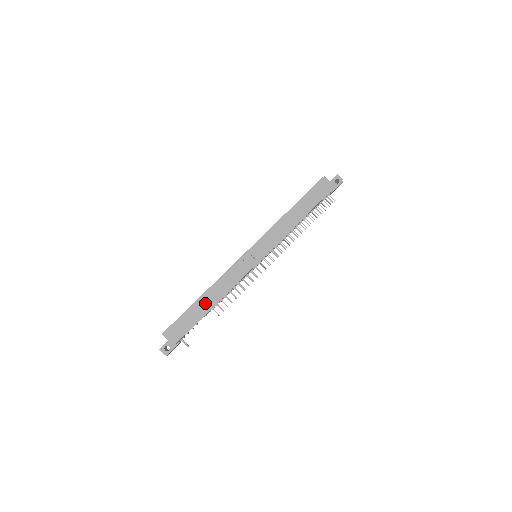
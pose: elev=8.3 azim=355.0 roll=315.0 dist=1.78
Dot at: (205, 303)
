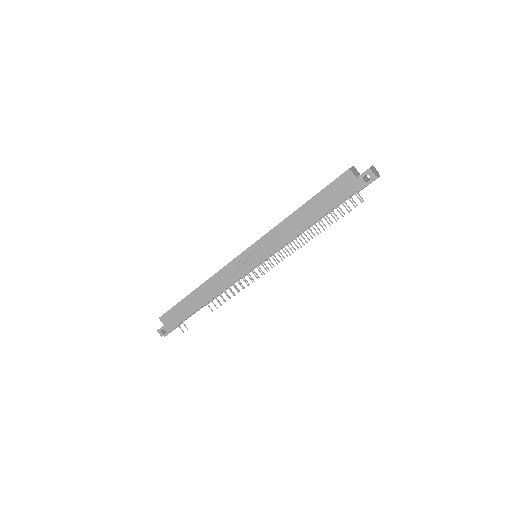
Dot at: (197, 299)
